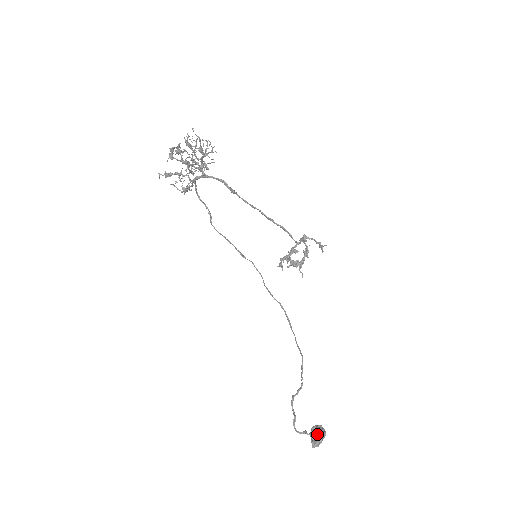
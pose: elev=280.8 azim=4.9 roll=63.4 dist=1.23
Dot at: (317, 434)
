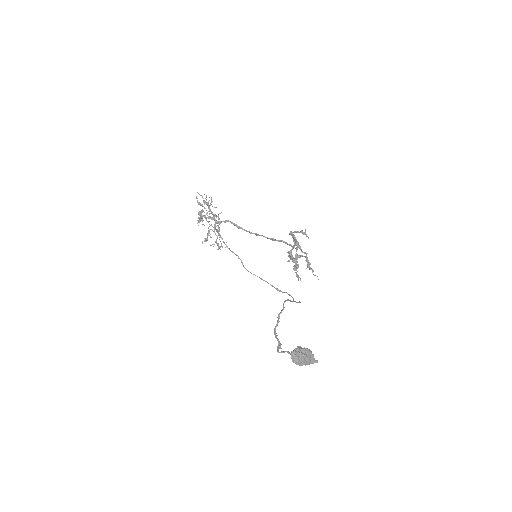
Dot at: (296, 348)
